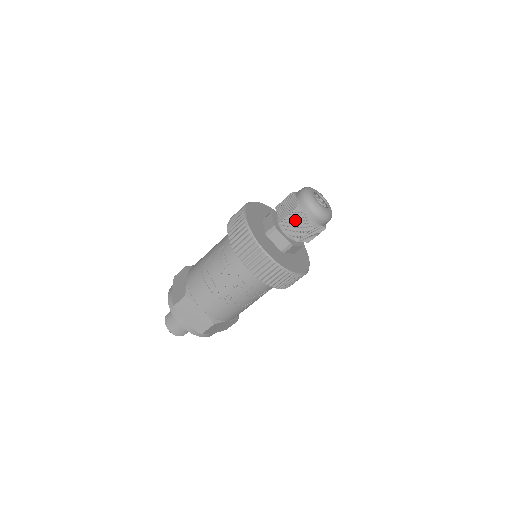
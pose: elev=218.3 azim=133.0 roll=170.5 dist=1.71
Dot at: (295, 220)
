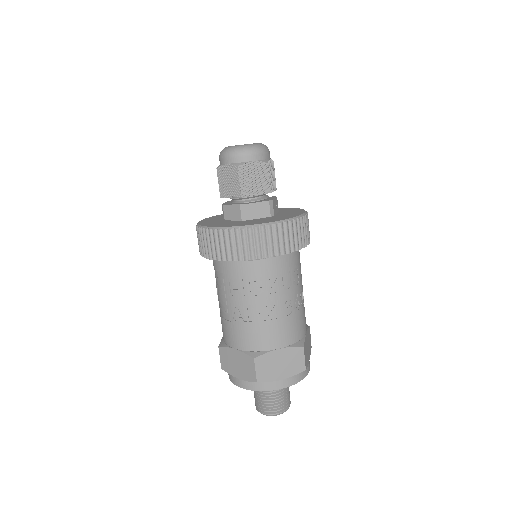
Dot at: (224, 180)
